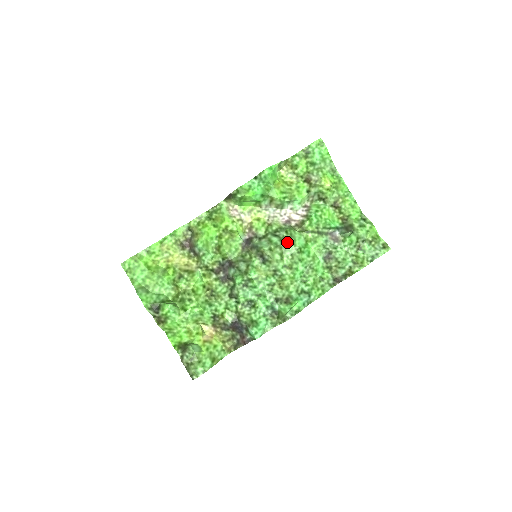
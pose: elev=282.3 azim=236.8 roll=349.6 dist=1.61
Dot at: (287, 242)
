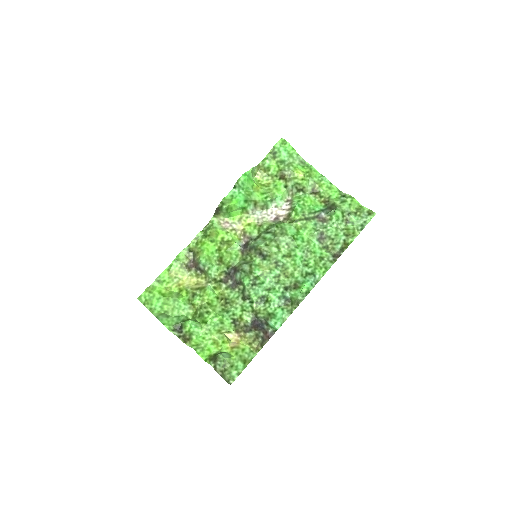
Dot at: (279, 234)
